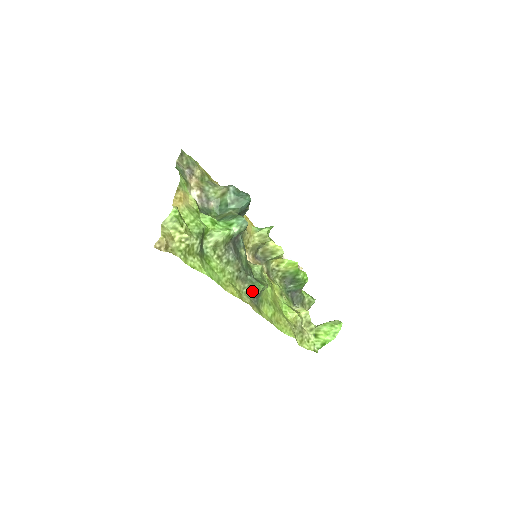
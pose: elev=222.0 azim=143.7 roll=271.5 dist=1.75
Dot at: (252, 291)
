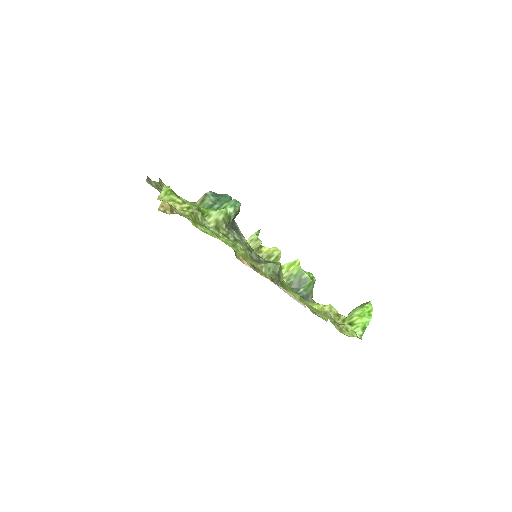
Dot at: (271, 270)
